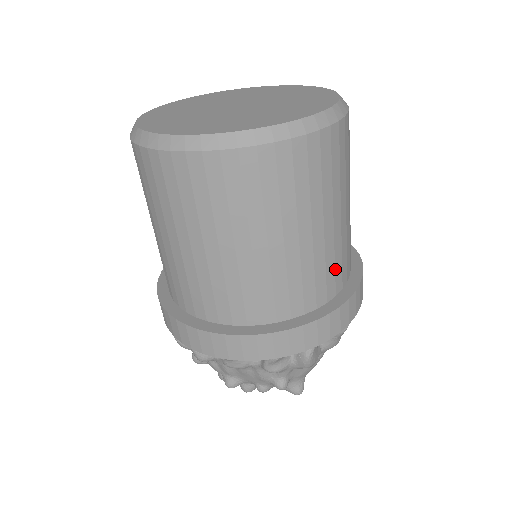
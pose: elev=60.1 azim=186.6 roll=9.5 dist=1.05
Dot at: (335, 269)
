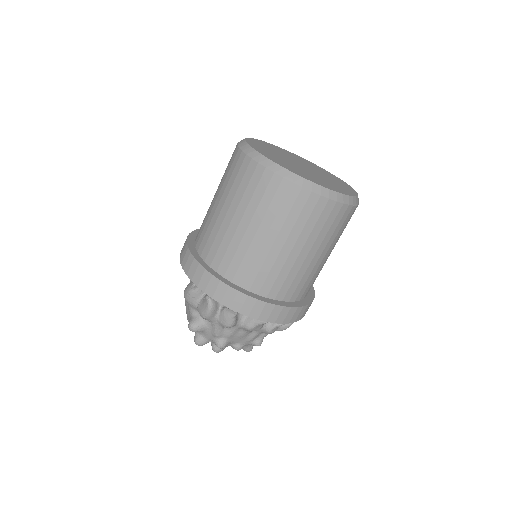
Dot at: occluded
